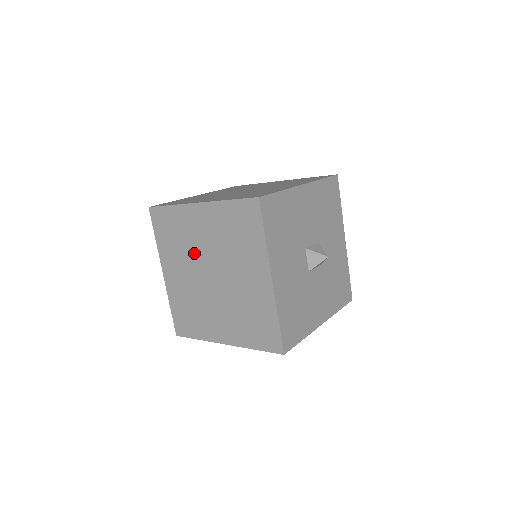
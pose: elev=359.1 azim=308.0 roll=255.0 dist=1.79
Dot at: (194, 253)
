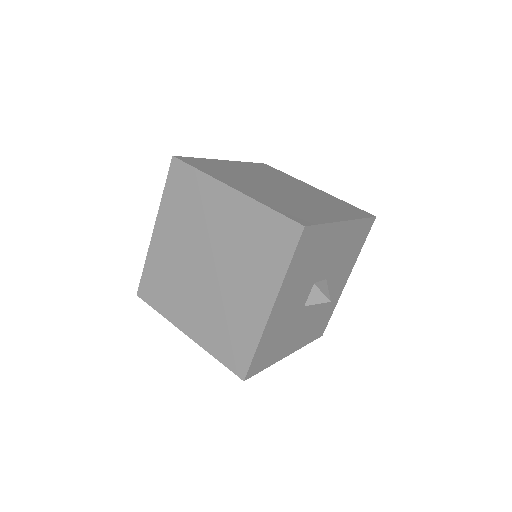
Dot at: occluded
